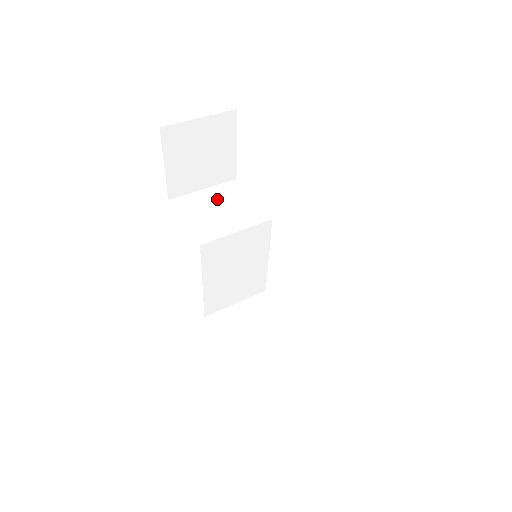
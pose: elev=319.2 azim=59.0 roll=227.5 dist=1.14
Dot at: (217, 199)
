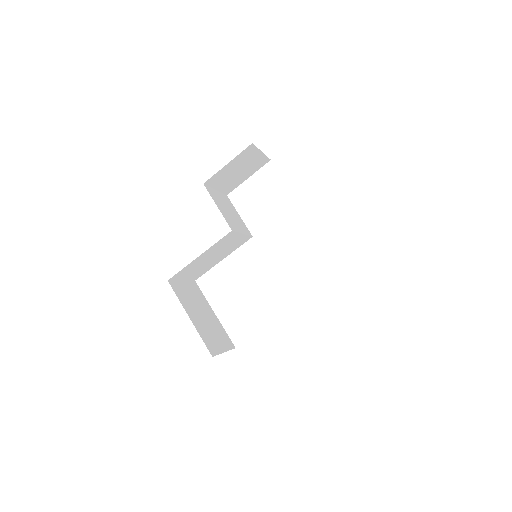
Dot at: (225, 203)
